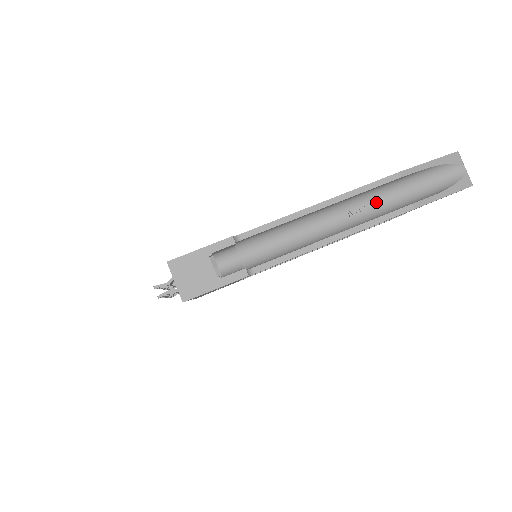
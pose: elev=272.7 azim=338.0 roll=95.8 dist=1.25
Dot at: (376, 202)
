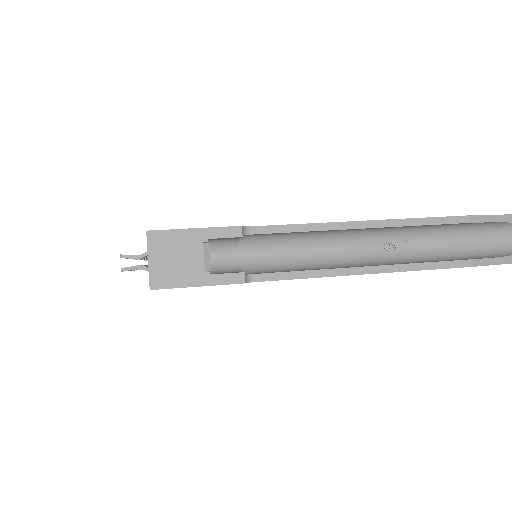
Dot at: (426, 242)
